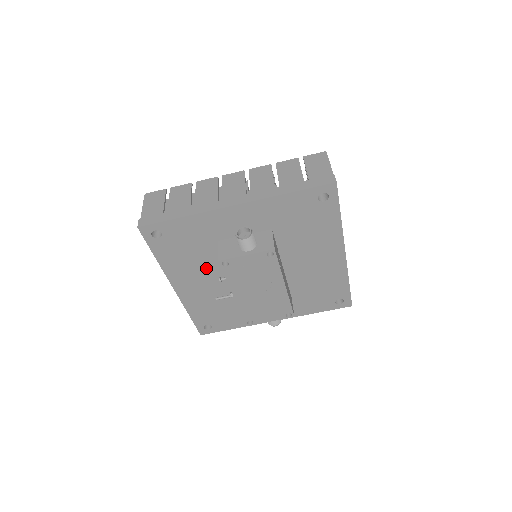
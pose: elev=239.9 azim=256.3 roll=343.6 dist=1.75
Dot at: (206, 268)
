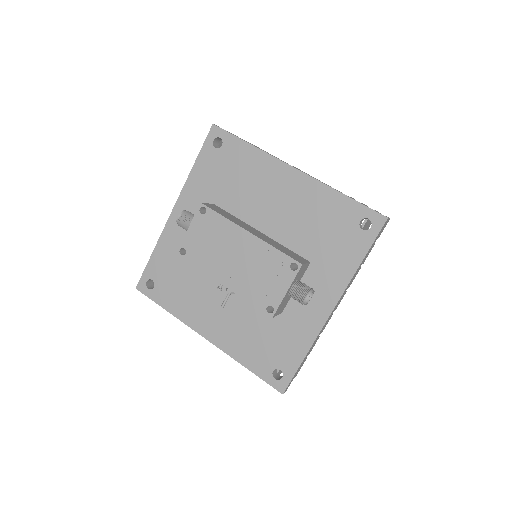
Dot at: (207, 290)
